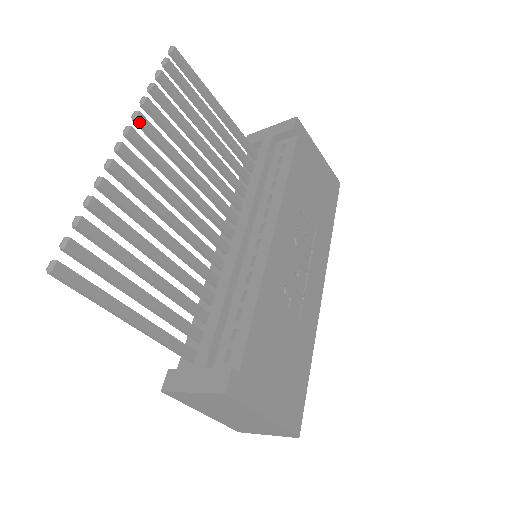
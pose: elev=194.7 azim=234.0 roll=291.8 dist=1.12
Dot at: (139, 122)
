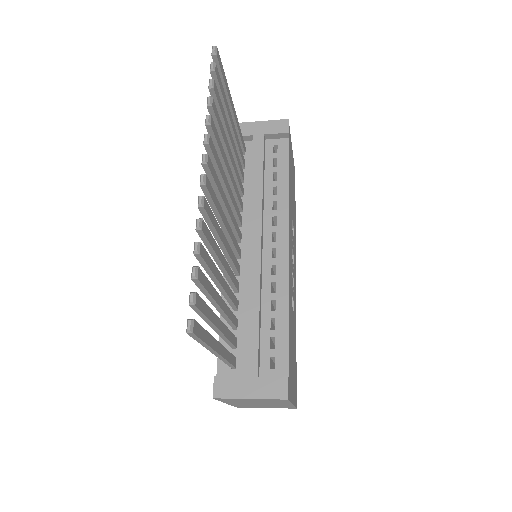
Dot at: (210, 147)
